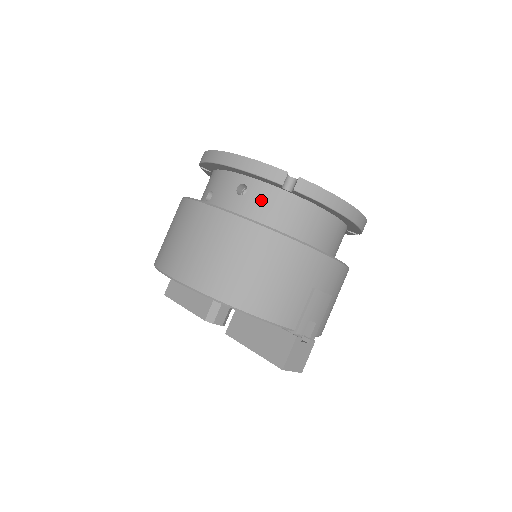
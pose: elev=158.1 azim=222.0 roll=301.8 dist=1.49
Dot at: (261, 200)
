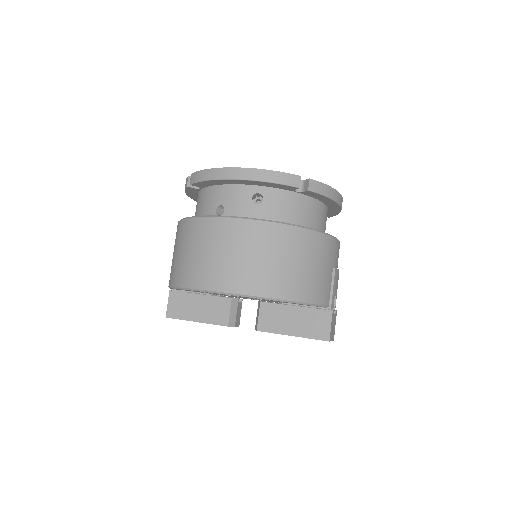
Dot at: (278, 204)
